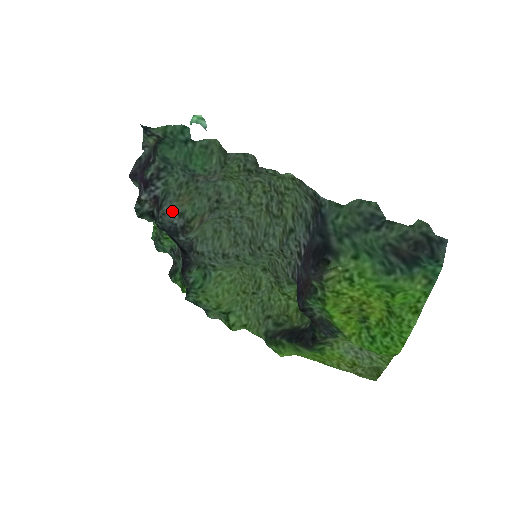
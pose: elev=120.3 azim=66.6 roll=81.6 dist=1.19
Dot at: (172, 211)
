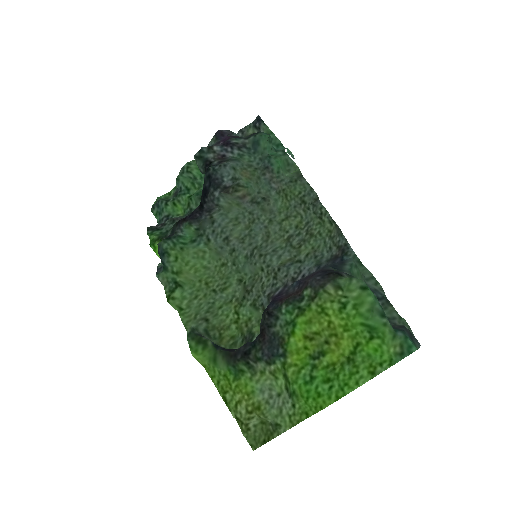
Dot at: (232, 170)
